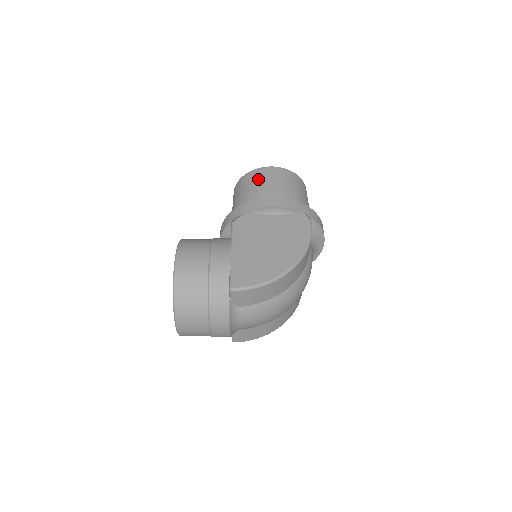
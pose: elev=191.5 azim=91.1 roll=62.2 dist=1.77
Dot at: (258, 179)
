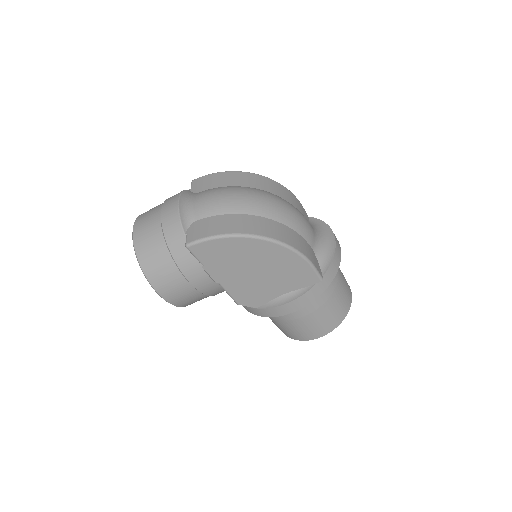
Dot at: occluded
